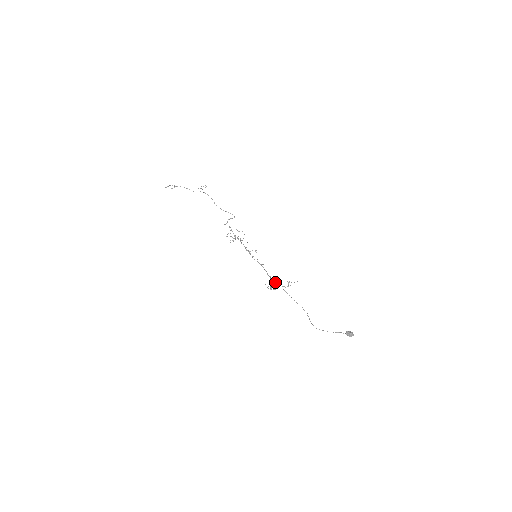
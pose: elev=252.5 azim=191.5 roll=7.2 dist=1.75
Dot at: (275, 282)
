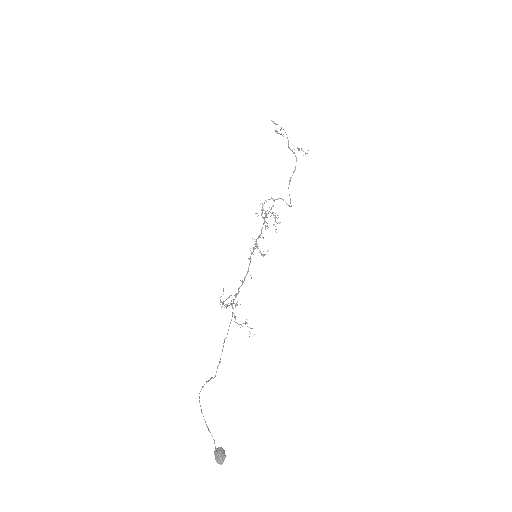
Dot at: occluded
